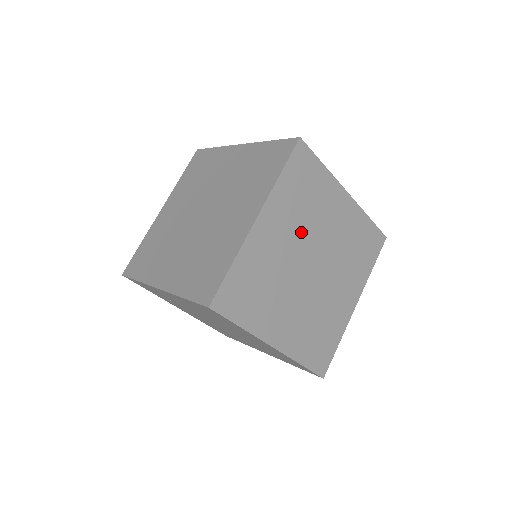
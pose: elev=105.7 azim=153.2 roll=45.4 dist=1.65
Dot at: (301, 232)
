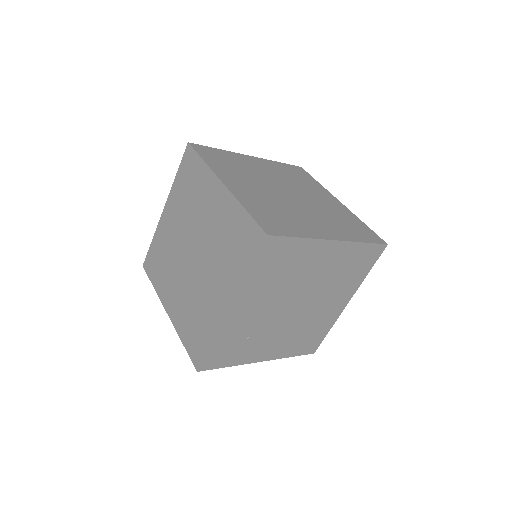
Dot at: (256, 181)
